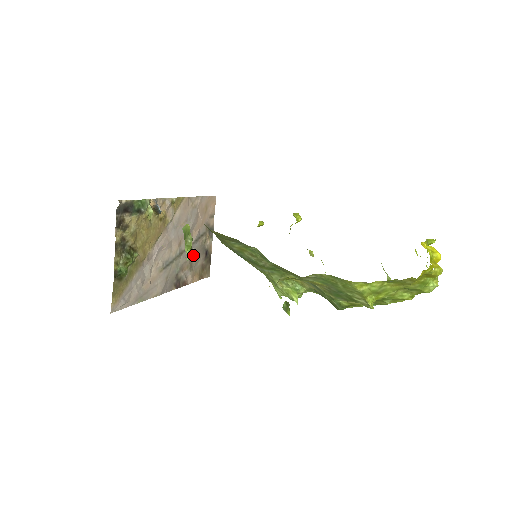
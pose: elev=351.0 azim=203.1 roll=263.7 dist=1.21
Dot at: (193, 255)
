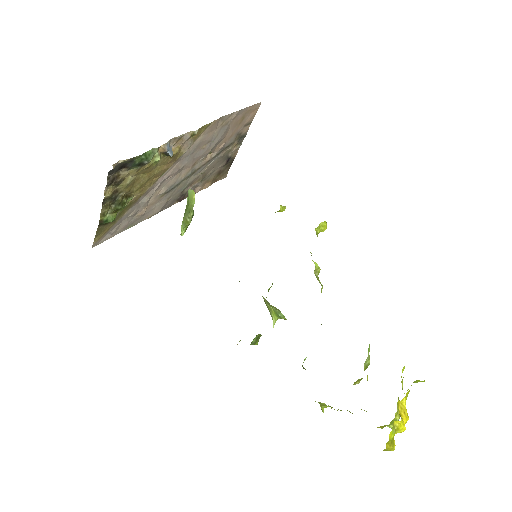
Dot at: (209, 167)
